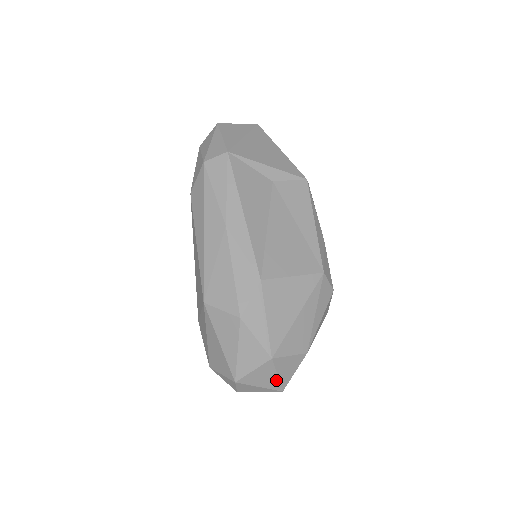
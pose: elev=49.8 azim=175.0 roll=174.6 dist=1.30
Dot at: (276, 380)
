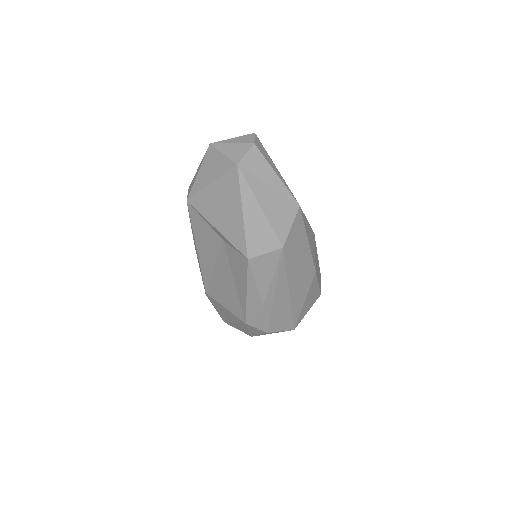
Dot at: occluded
